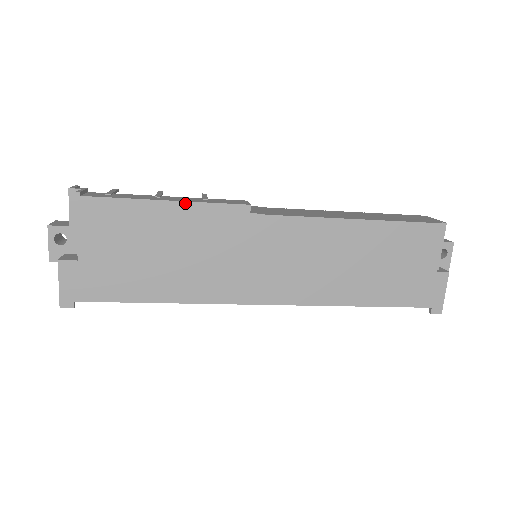
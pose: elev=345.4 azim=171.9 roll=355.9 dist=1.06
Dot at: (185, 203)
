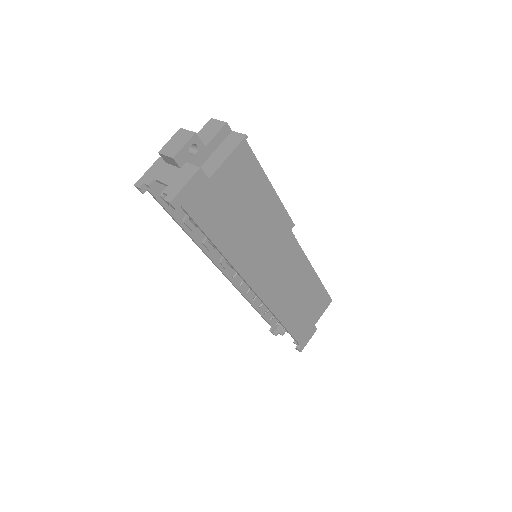
Dot at: (277, 196)
